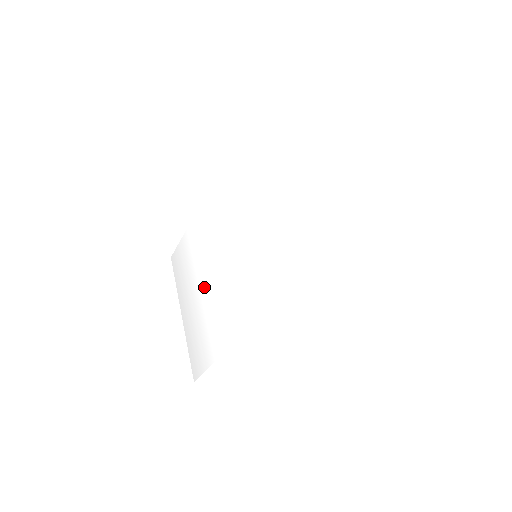
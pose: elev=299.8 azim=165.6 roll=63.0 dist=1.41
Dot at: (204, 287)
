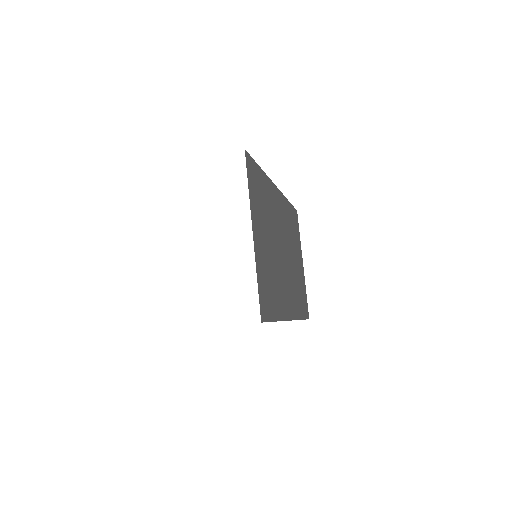
Dot at: occluded
